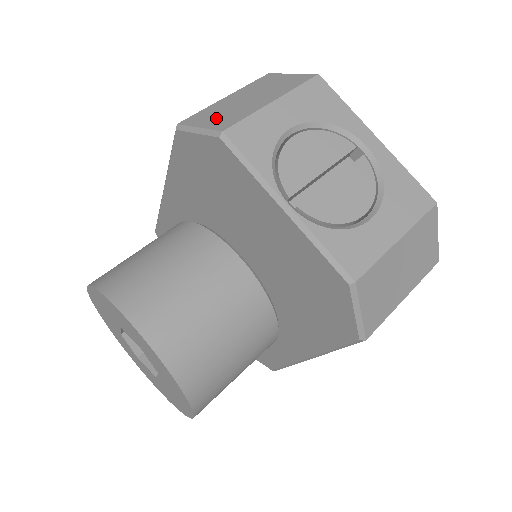
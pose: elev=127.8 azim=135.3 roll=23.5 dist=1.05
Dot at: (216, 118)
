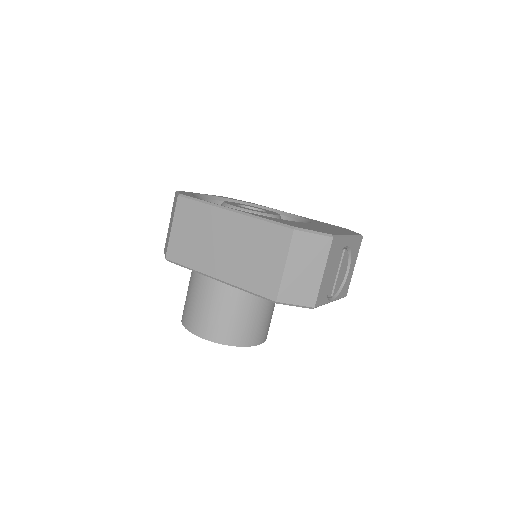
Dot at: (300, 295)
